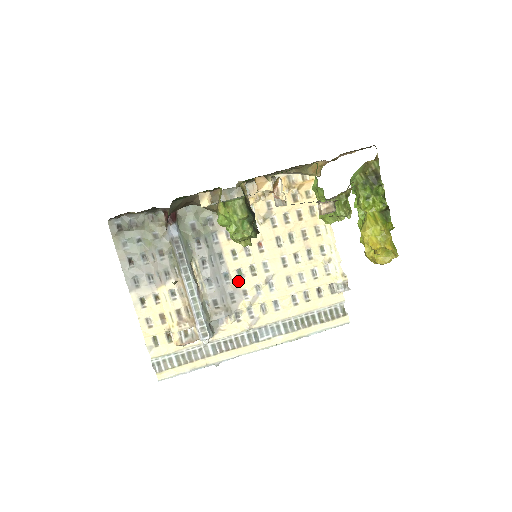
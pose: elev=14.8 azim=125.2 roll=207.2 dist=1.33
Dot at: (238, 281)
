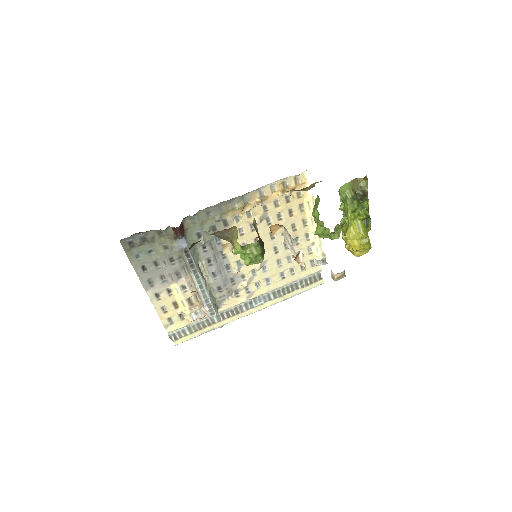
Dot at: (238, 270)
